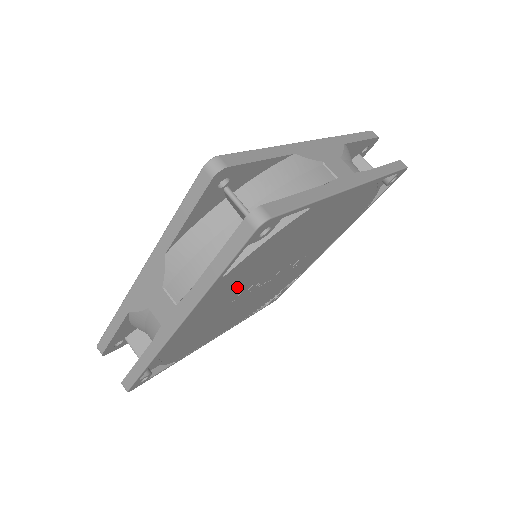
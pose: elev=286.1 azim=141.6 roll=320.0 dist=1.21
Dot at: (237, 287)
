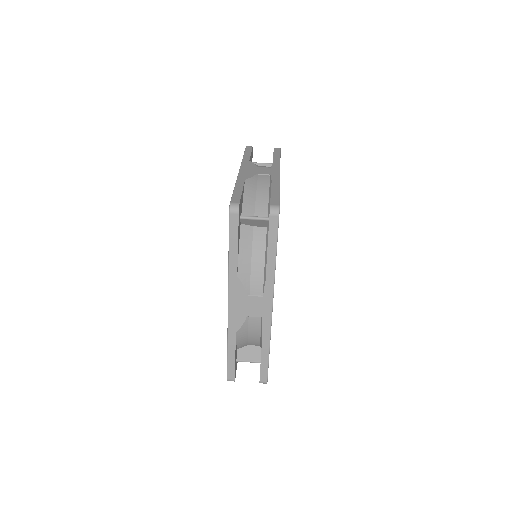
Dot at: occluded
